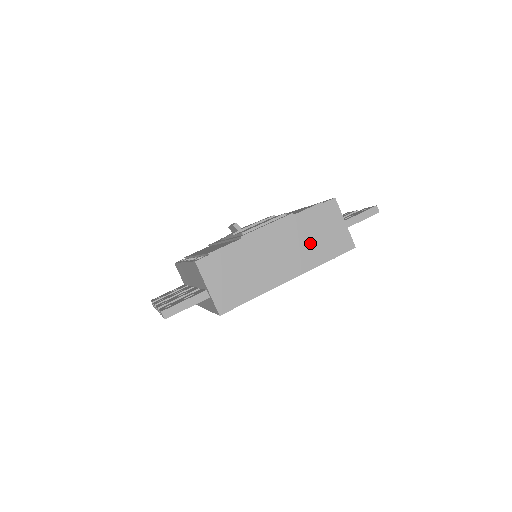
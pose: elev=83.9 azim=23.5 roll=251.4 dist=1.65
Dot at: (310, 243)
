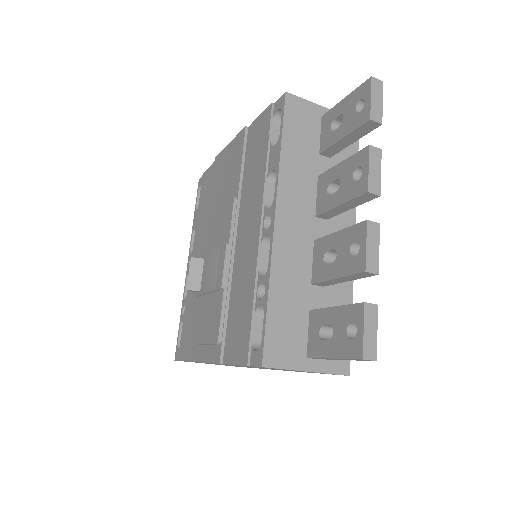
Dot at: occluded
